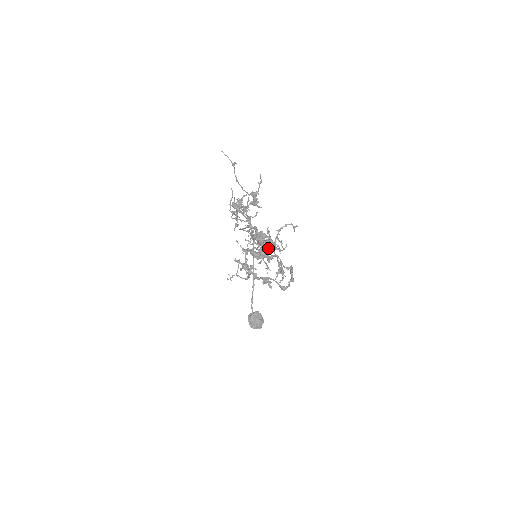
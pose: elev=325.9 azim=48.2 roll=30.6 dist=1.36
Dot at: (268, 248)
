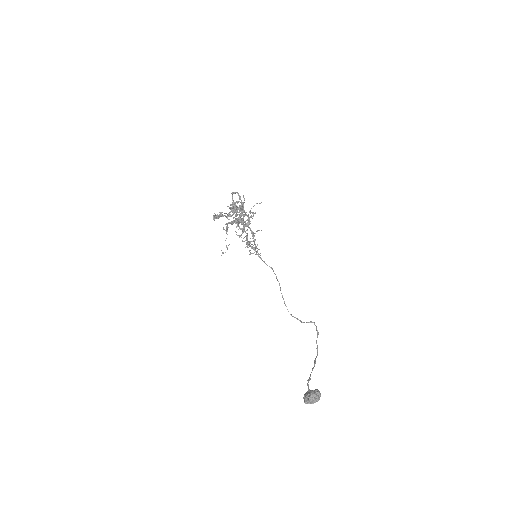
Dot at: (236, 208)
